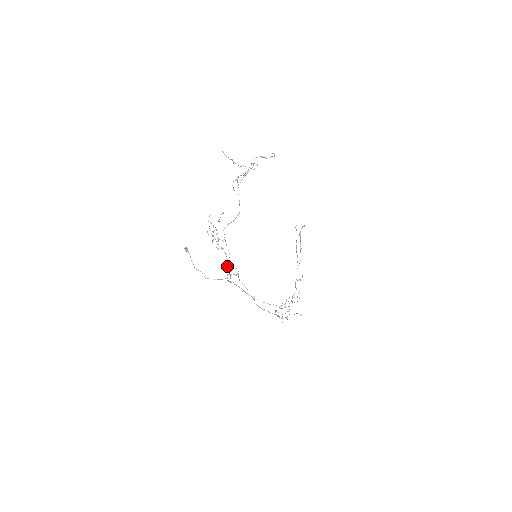
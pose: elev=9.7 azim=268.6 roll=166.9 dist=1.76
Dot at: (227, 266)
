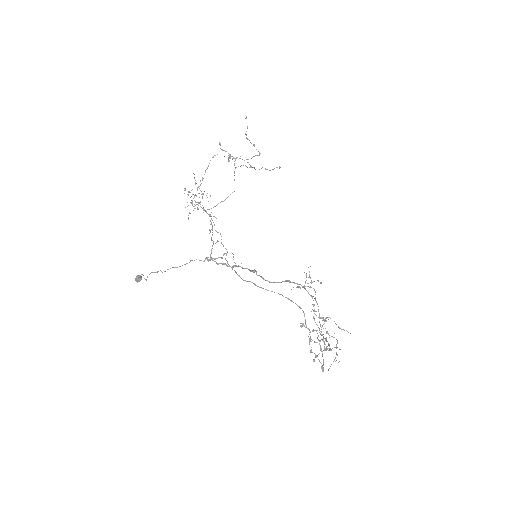
Dot at: (209, 233)
